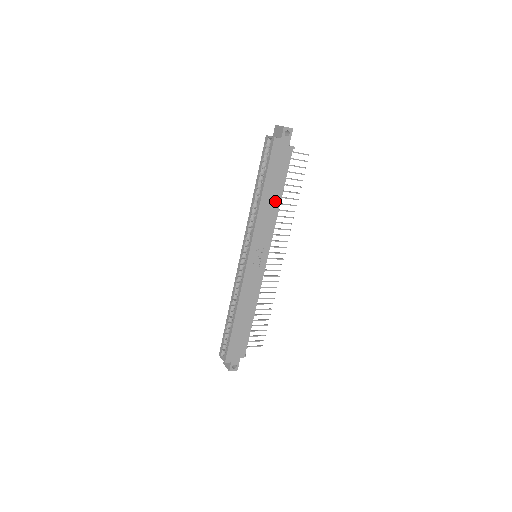
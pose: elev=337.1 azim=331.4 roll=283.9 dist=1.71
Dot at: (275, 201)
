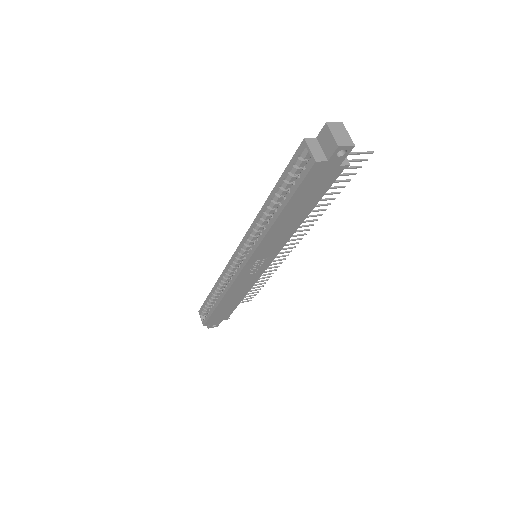
Dot at: (296, 221)
